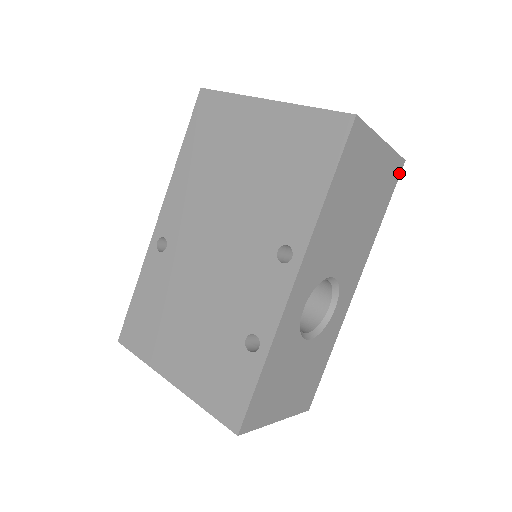
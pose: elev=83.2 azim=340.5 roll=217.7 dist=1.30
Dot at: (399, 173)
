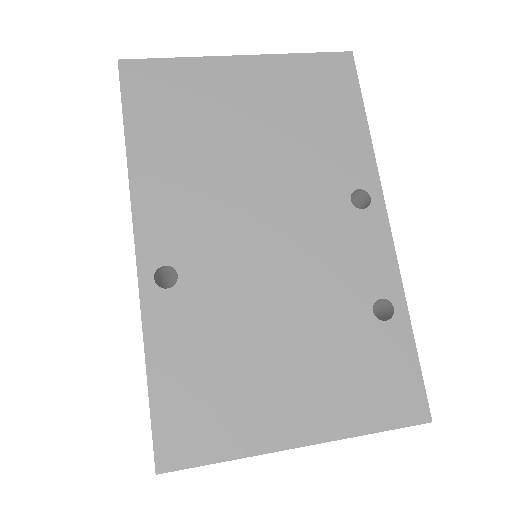
Dot at: occluded
